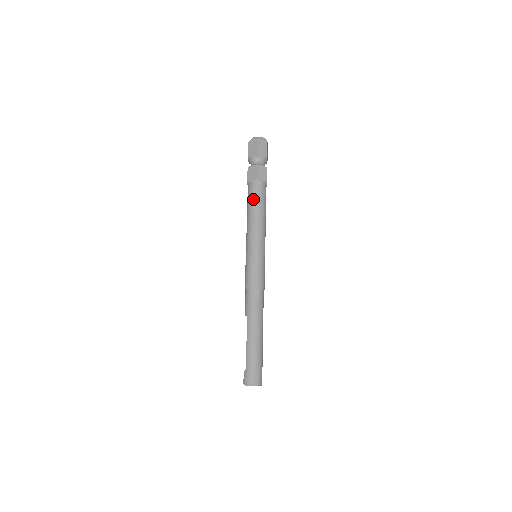
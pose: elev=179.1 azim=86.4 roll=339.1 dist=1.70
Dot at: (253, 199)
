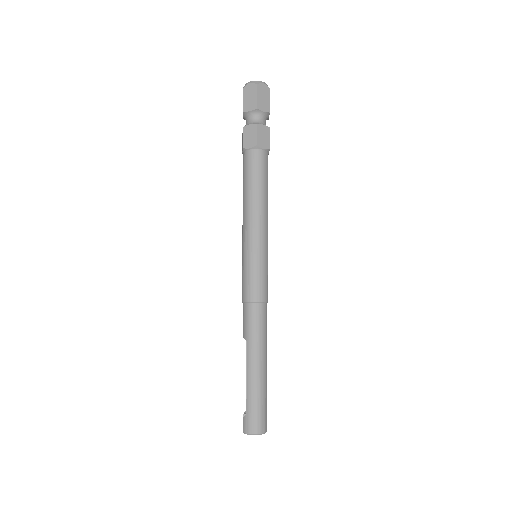
Dot at: (252, 175)
